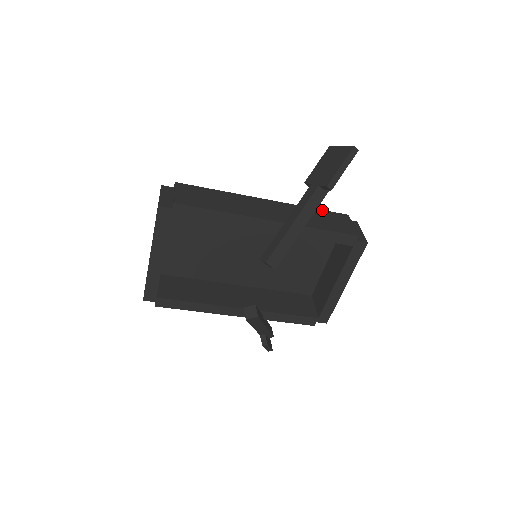
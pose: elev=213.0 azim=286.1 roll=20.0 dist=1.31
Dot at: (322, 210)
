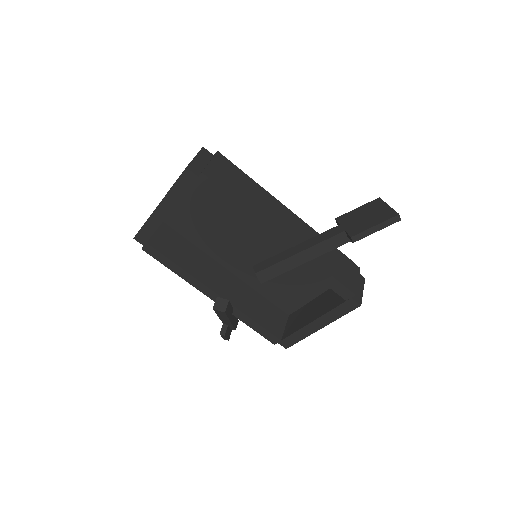
Dot at: (339, 251)
